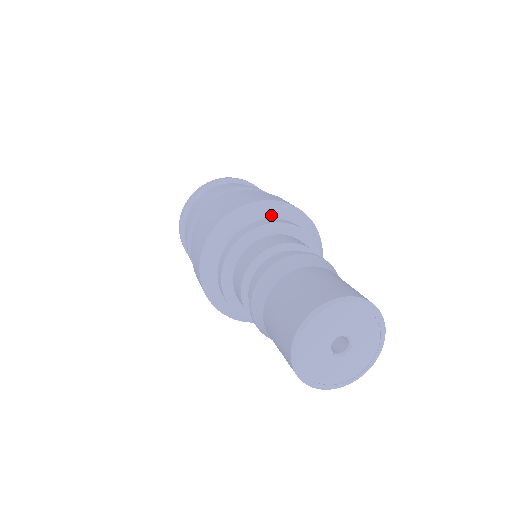
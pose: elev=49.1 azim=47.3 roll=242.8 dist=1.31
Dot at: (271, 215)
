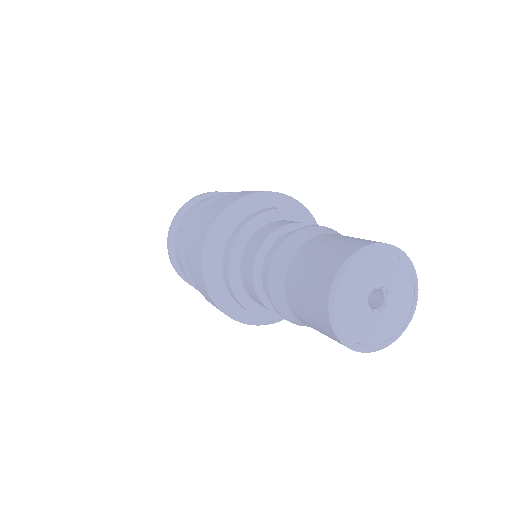
Dot at: (262, 206)
